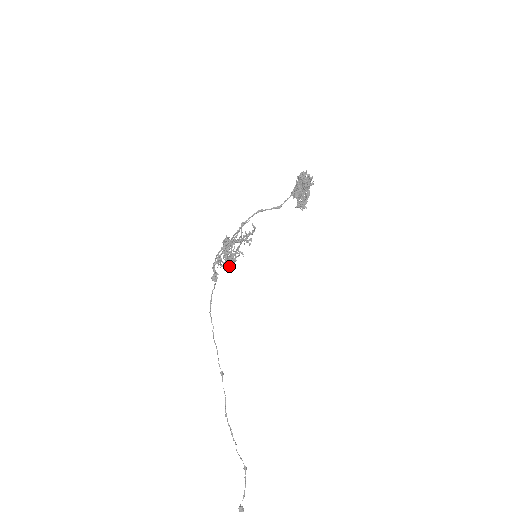
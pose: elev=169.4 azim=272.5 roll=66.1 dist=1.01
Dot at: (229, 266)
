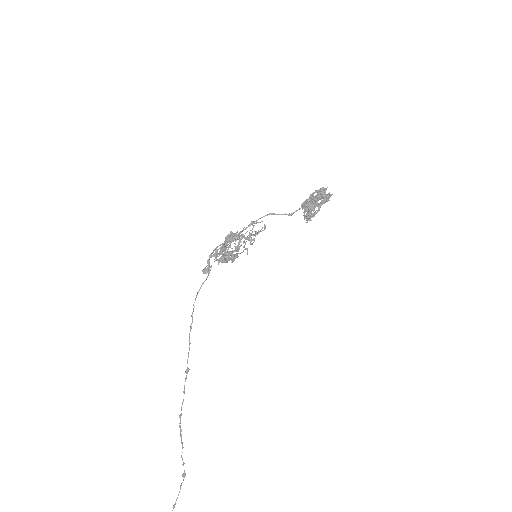
Dot at: (223, 261)
